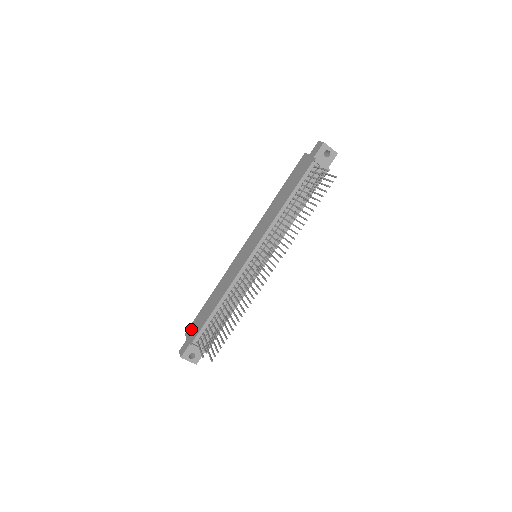
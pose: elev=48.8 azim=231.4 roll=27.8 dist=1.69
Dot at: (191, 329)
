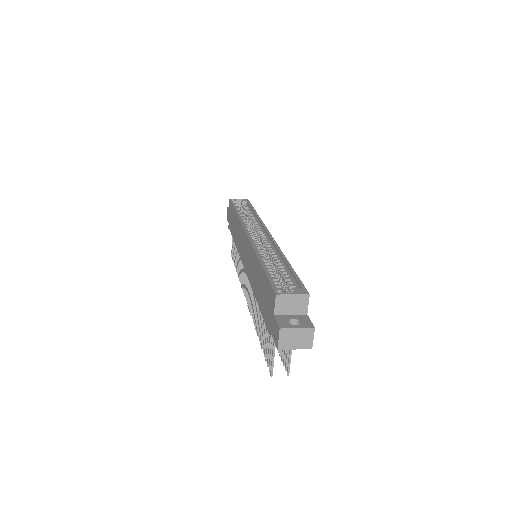
Dot at: (230, 209)
